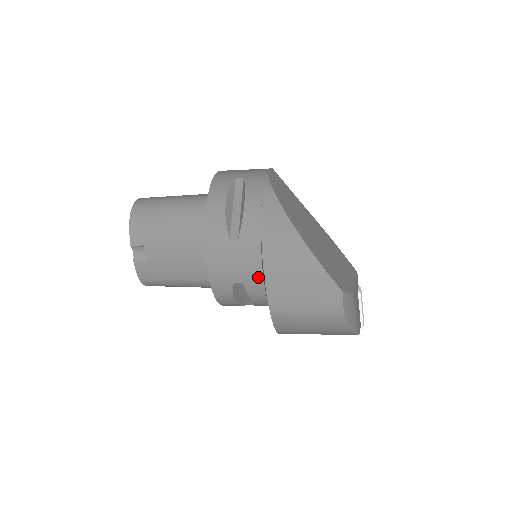
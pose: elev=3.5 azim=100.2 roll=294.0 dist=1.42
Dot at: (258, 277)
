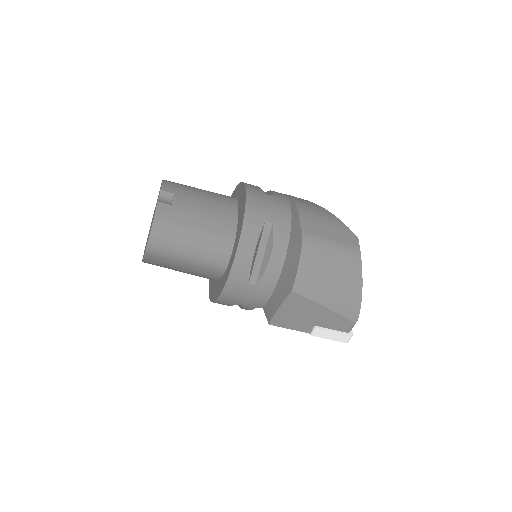
Dot at: (287, 222)
